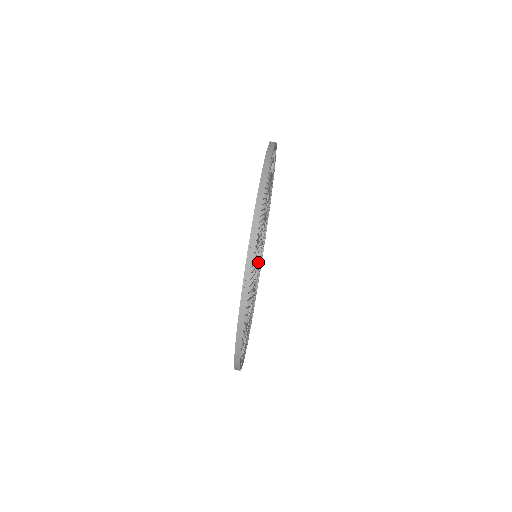
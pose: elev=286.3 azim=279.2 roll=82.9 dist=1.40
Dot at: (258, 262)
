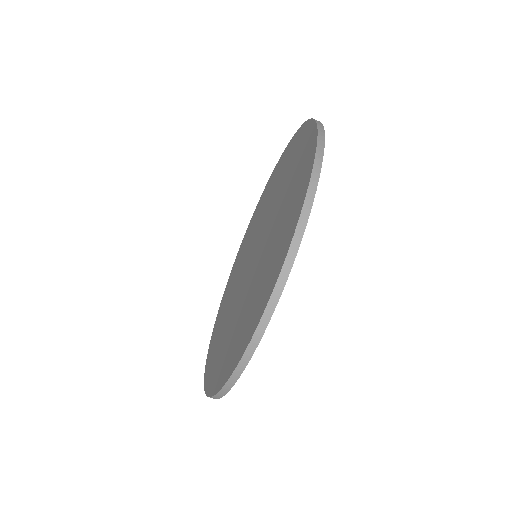
Dot at: occluded
